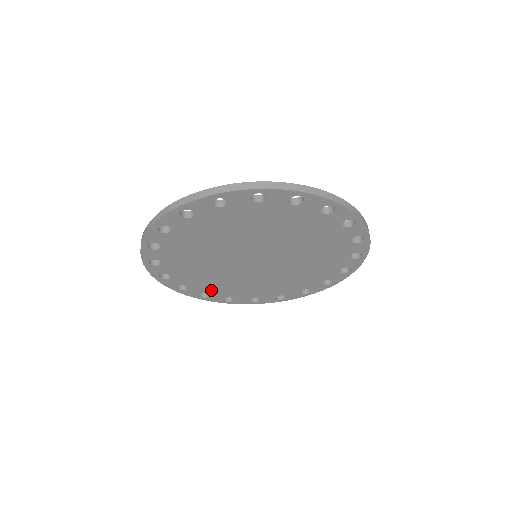
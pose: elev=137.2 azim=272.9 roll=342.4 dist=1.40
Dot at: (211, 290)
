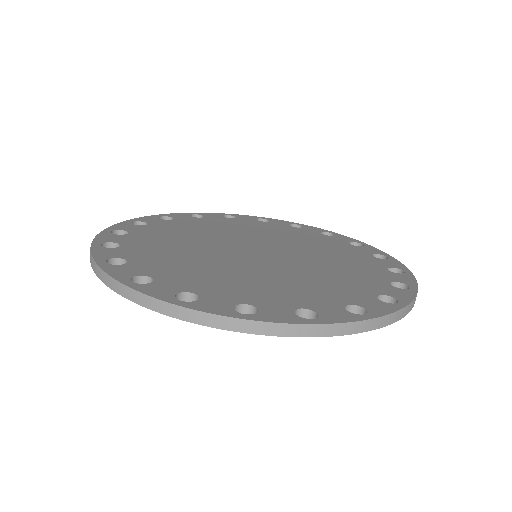
Dot at: occluded
